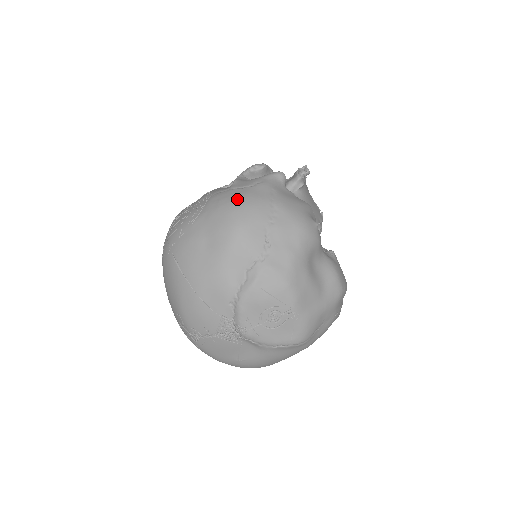
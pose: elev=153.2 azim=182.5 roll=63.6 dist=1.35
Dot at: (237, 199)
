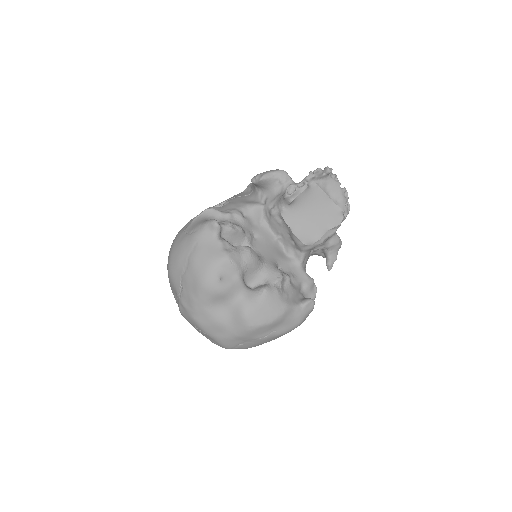
Dot at: (175, 246)
